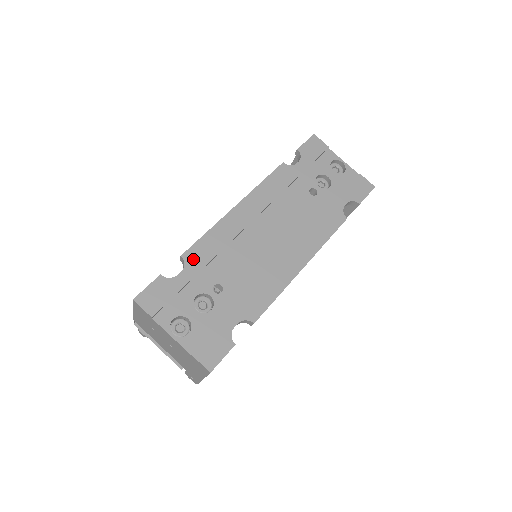
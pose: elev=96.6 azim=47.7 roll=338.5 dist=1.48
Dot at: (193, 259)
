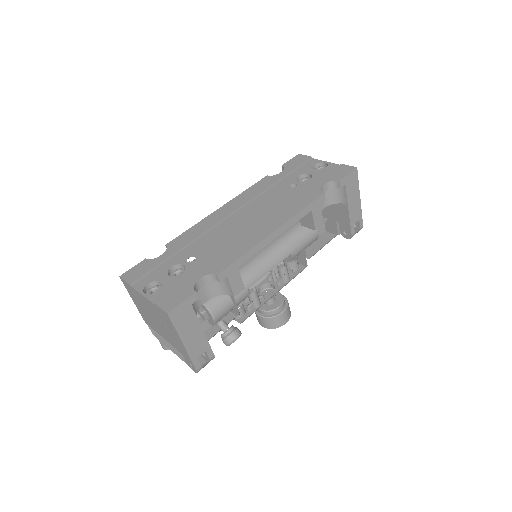
Dot at: (175, 245)
